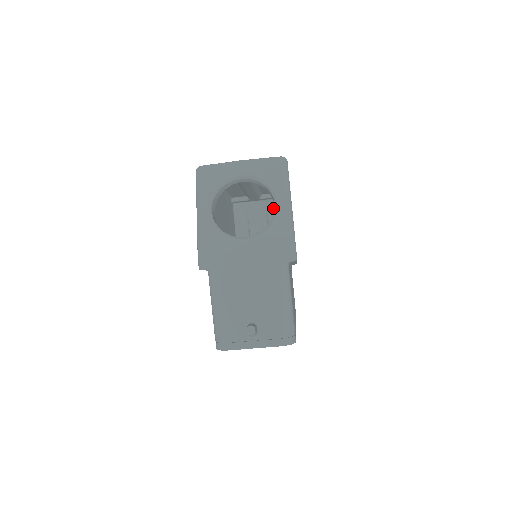
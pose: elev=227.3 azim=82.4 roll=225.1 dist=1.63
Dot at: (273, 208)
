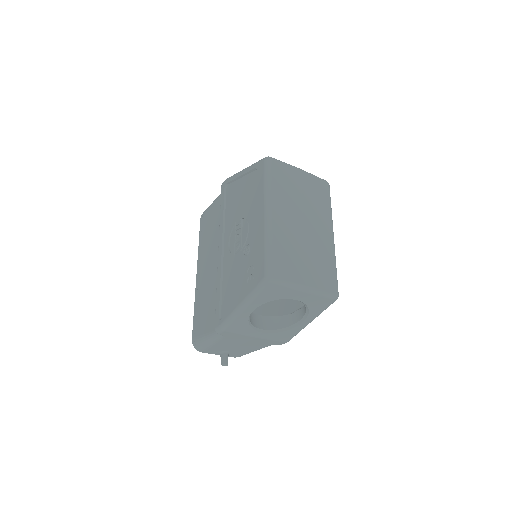
Dot at: occluded
